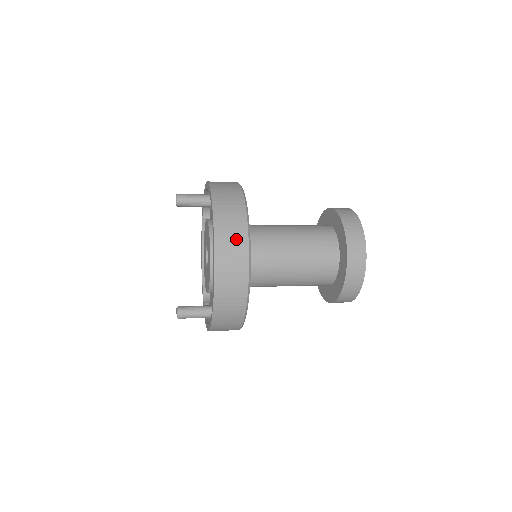
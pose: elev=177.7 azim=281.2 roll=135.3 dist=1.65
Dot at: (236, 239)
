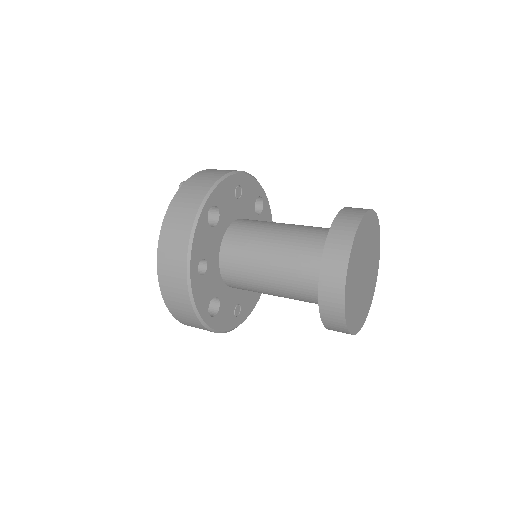
Dot at: (176, 249)
